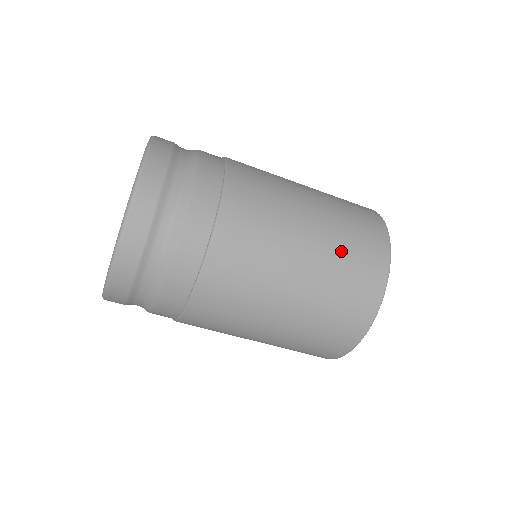
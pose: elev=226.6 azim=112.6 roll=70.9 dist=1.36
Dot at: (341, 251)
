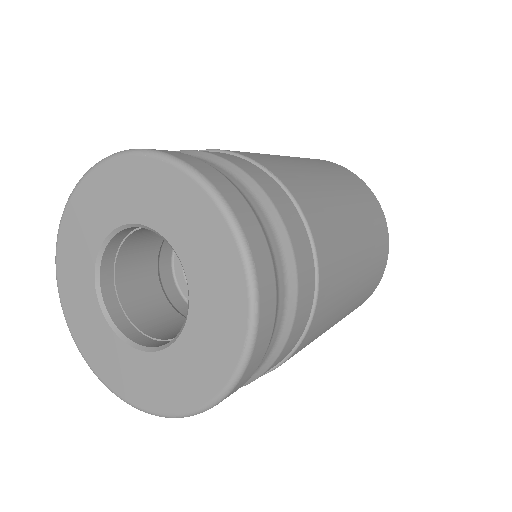
Dot at: occluded
